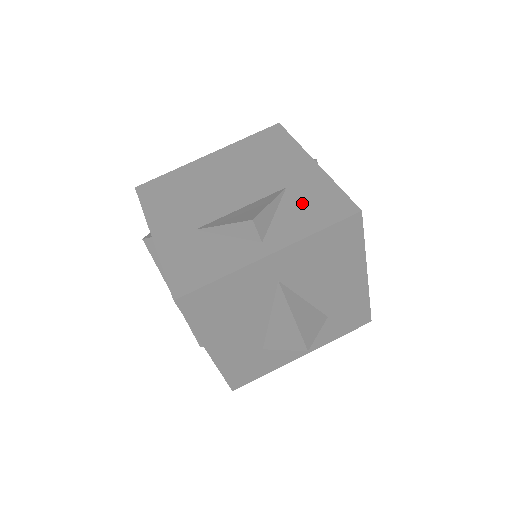
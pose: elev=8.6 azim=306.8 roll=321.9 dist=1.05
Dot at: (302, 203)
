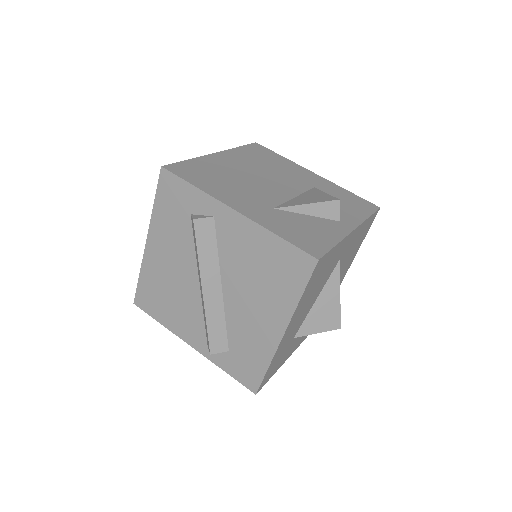
Dot at: occluded
